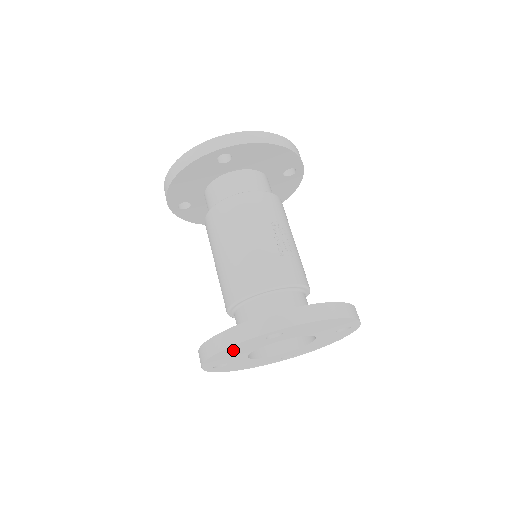
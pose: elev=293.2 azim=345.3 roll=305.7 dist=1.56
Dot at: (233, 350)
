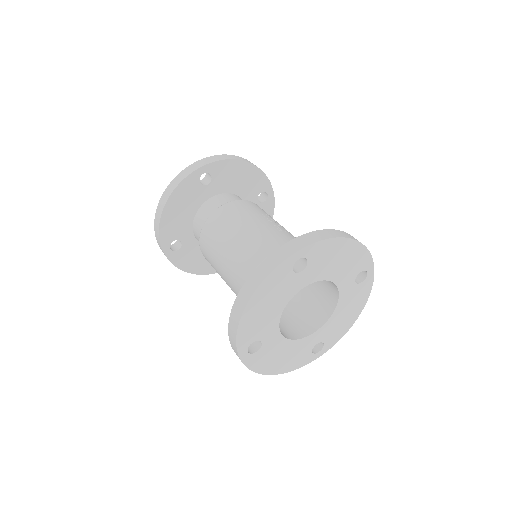
Dot at: (265, 296)
